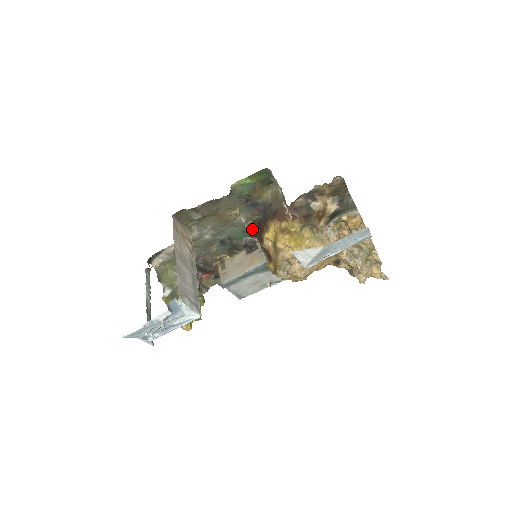
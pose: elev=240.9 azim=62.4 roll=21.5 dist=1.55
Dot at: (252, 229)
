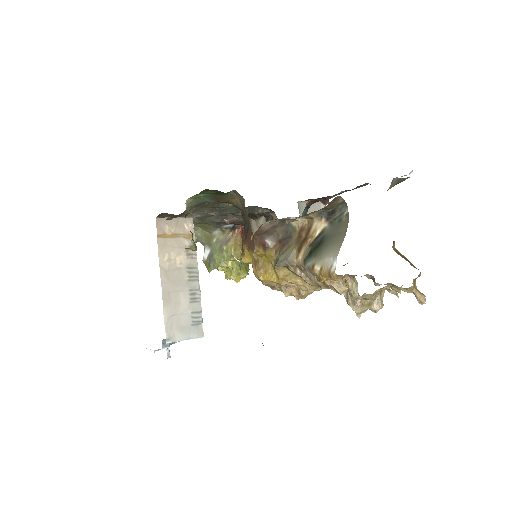
Dot at: (252, 211)
